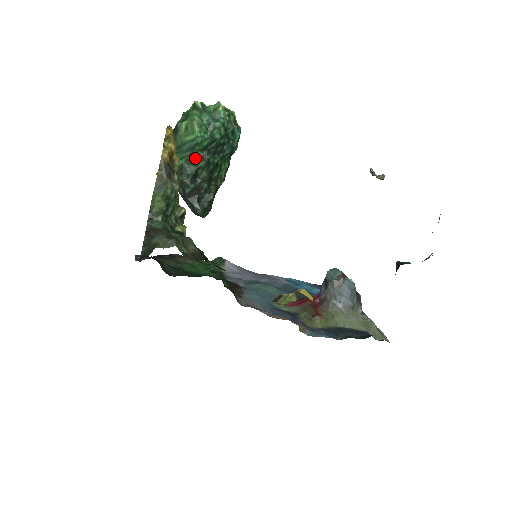
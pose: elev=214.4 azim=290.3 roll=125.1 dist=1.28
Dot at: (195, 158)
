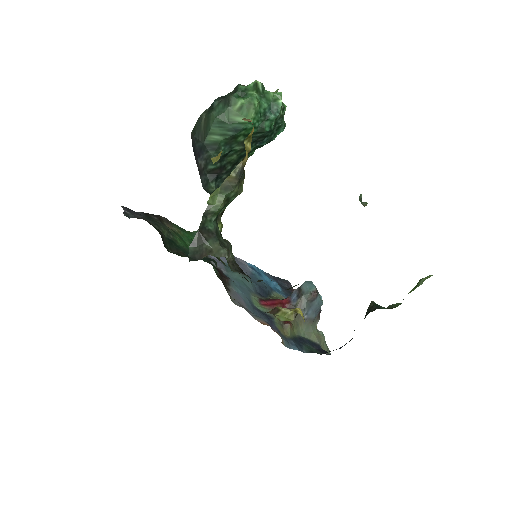
Dot at: (235, 140)
